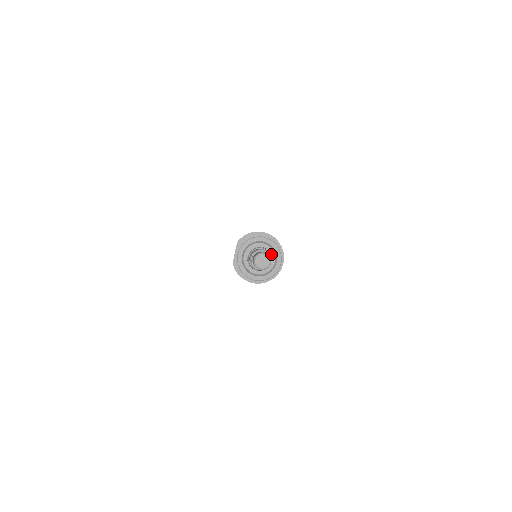
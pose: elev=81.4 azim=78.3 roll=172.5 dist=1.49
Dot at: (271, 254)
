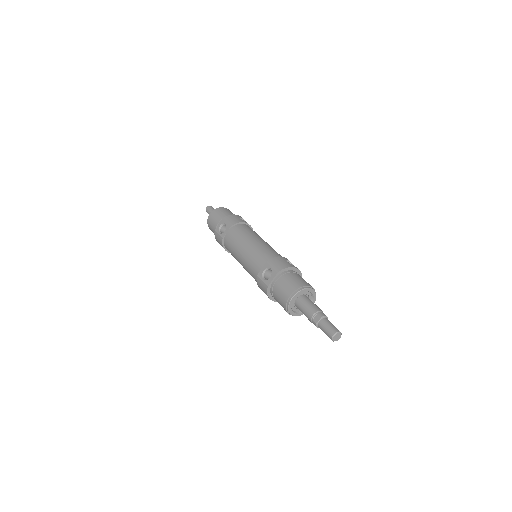
Dot at: occluded
